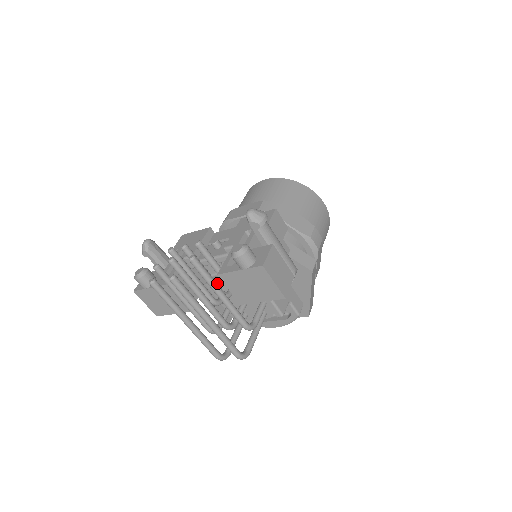
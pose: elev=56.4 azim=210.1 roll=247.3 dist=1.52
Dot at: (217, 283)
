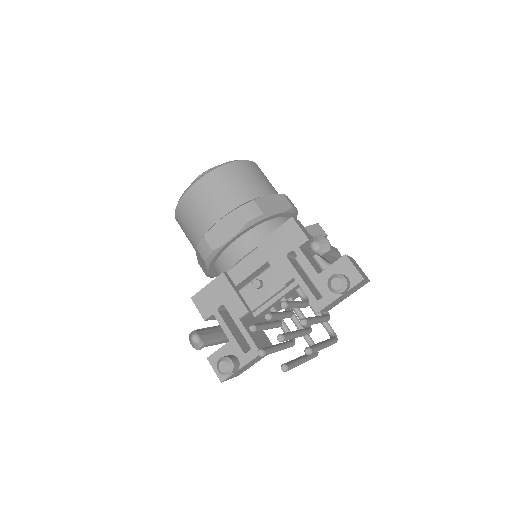
Dot at: (287, 312)
